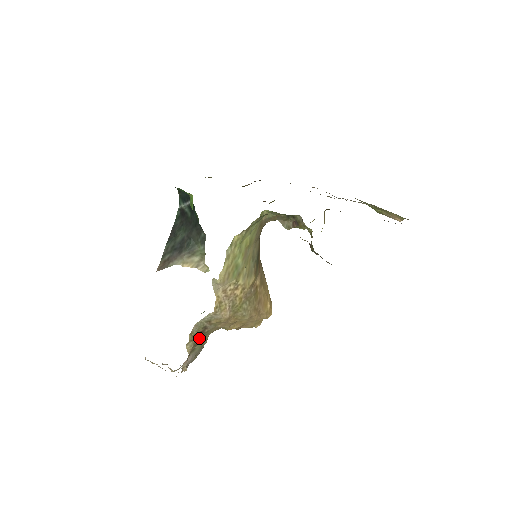
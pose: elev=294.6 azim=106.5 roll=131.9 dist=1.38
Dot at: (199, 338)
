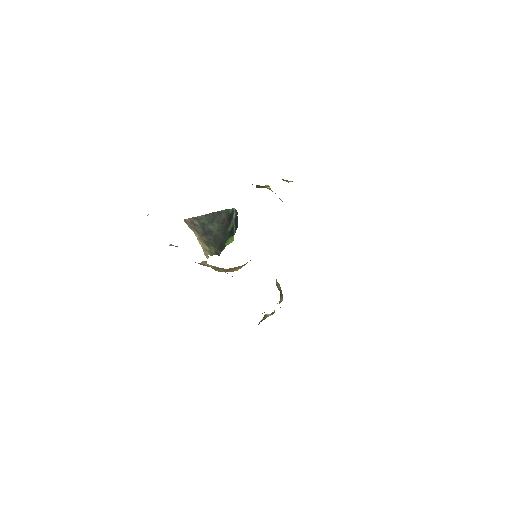
Dot at: occluded
